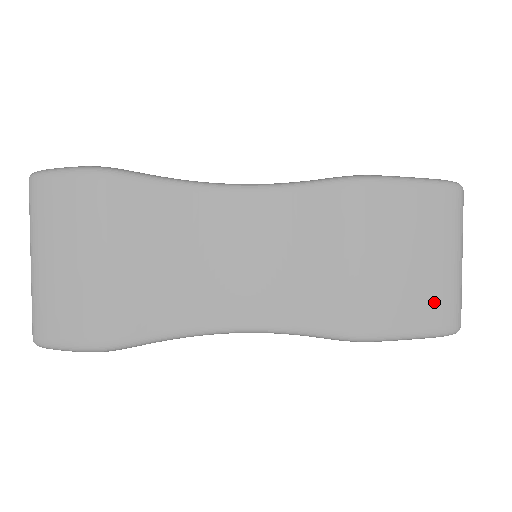
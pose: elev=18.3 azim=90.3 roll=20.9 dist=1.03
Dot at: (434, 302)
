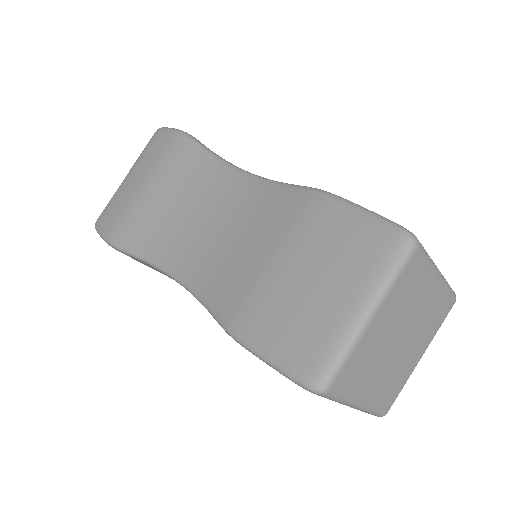
Dot at: occluded
